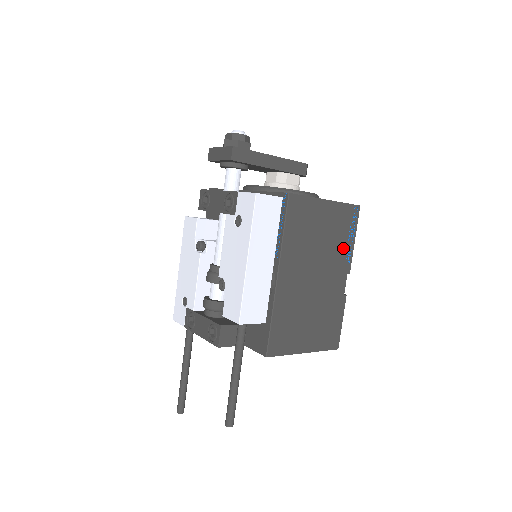
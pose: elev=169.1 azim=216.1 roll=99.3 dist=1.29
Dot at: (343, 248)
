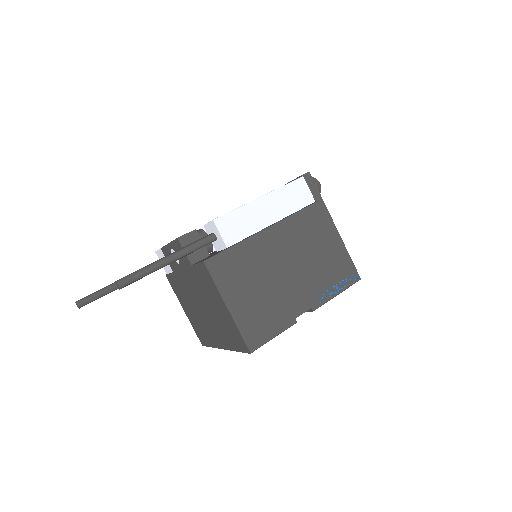
Dot at: (325, 285)
